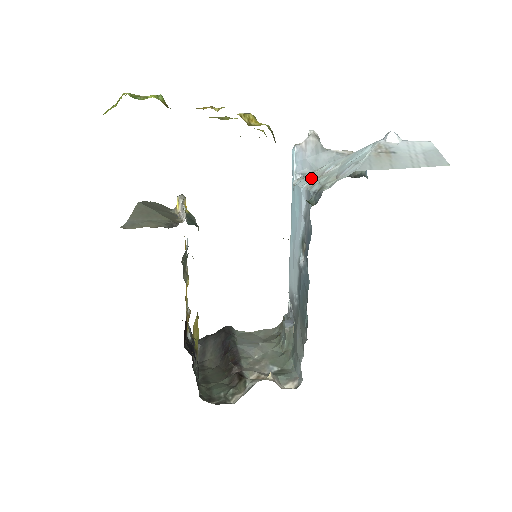
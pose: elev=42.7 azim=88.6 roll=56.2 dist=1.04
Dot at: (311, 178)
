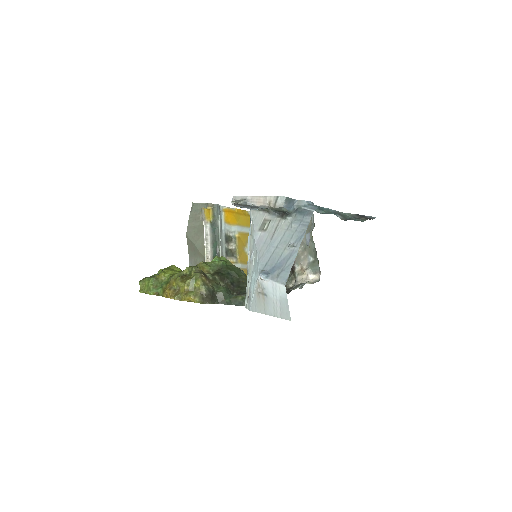
Dot at: (249, 247)
